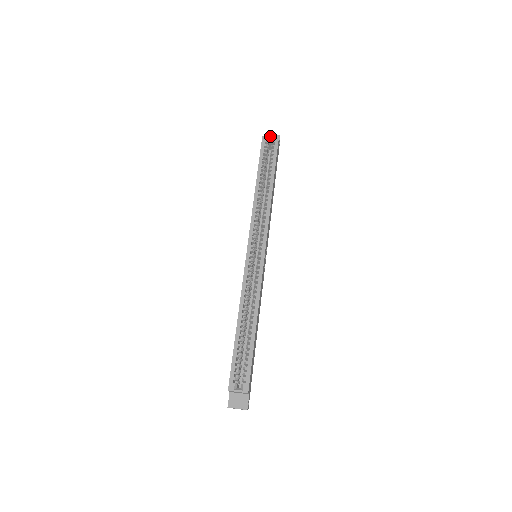
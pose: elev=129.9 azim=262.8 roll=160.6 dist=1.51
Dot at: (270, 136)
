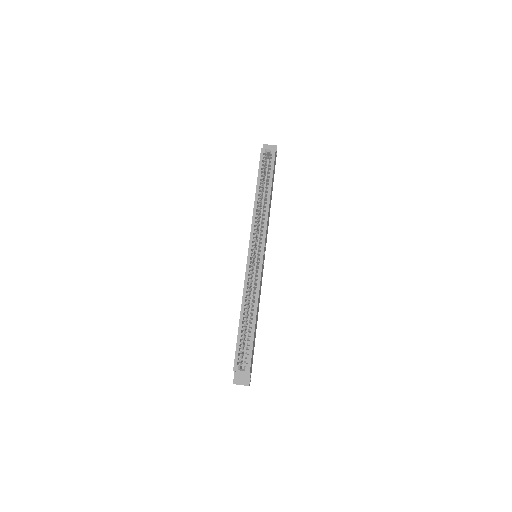
Dot at: (268, 146)
